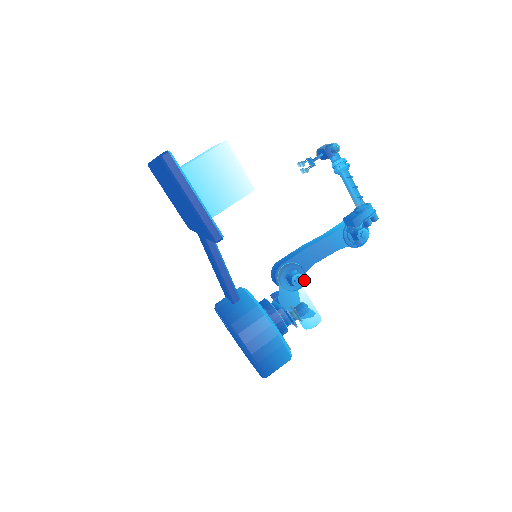
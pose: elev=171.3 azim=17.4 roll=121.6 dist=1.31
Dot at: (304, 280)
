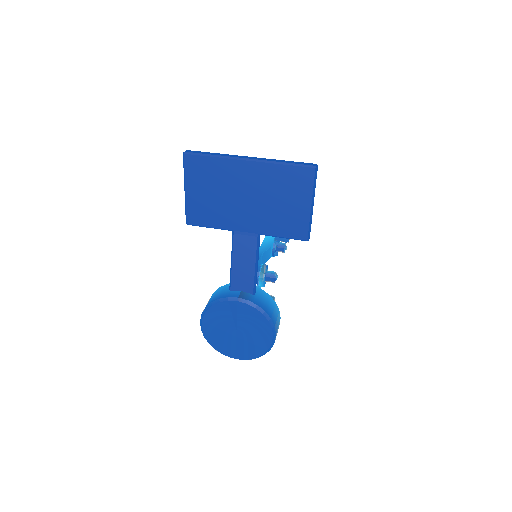
Dot at: occluded
